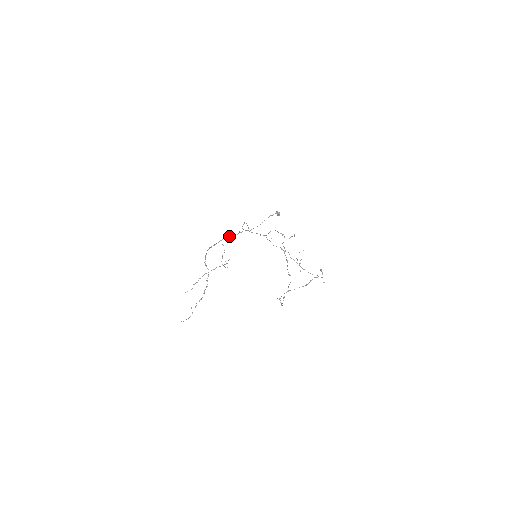
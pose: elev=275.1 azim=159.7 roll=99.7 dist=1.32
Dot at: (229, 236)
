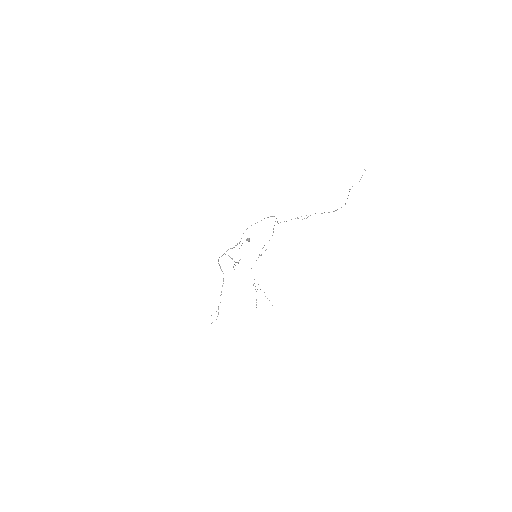
Dot at: (231, 248)
